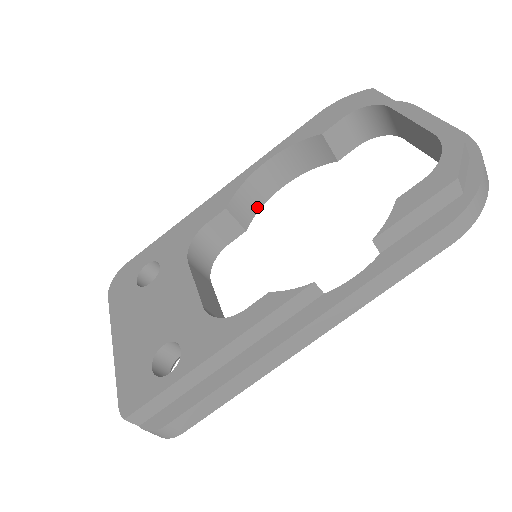
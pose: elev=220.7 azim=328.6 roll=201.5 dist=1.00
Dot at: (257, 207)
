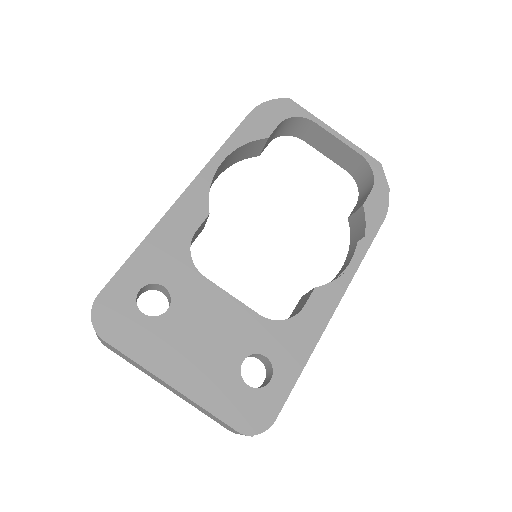
Dot at: occluded
